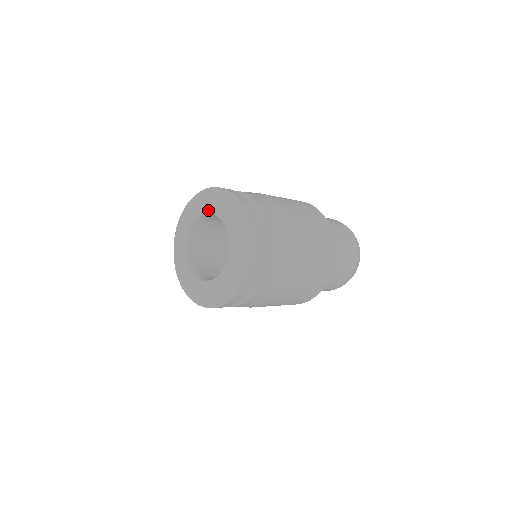
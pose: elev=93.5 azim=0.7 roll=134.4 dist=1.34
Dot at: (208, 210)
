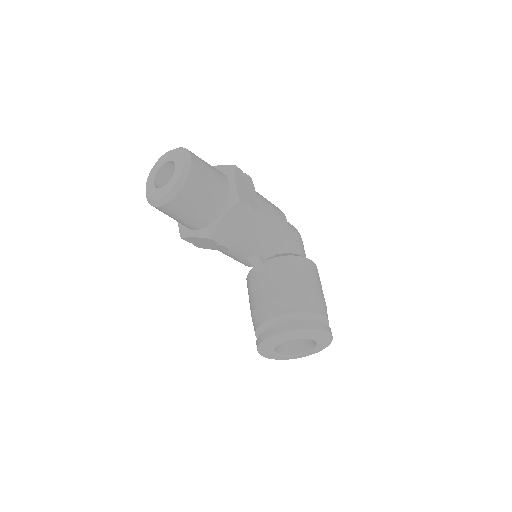
Dot at: (317, 341)
